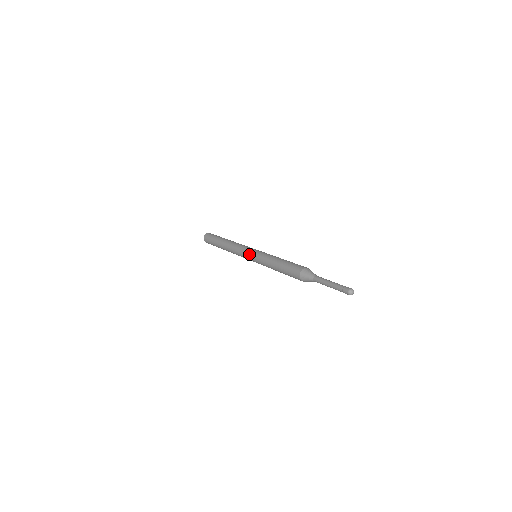
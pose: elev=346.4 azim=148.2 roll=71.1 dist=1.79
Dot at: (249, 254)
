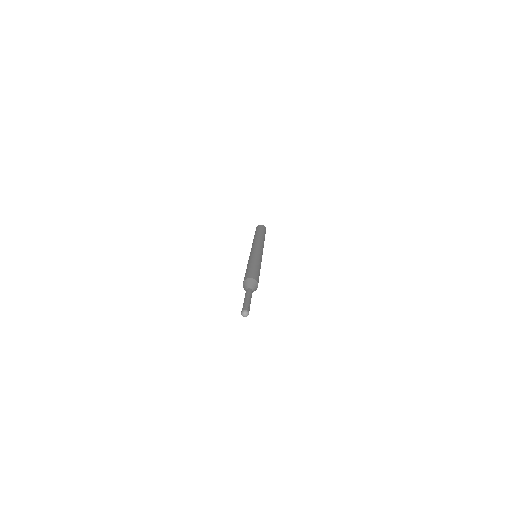
Dot at: (254, 249)
